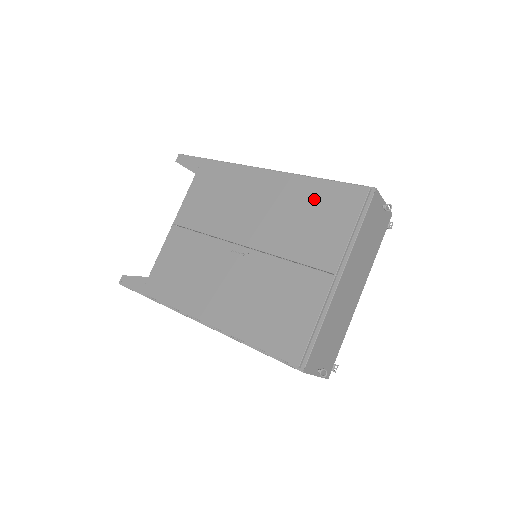
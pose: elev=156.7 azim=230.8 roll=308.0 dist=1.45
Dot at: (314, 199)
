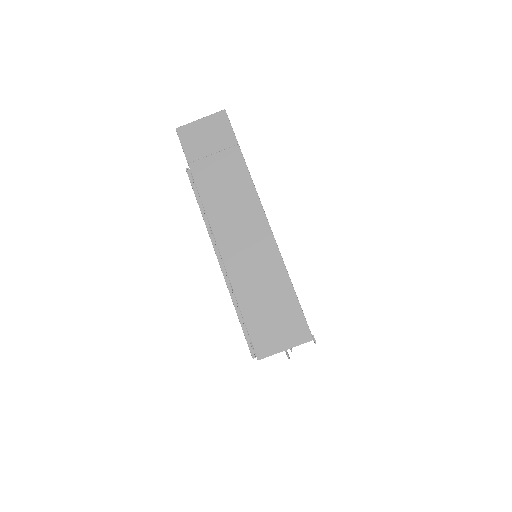
Dot at: occluded
